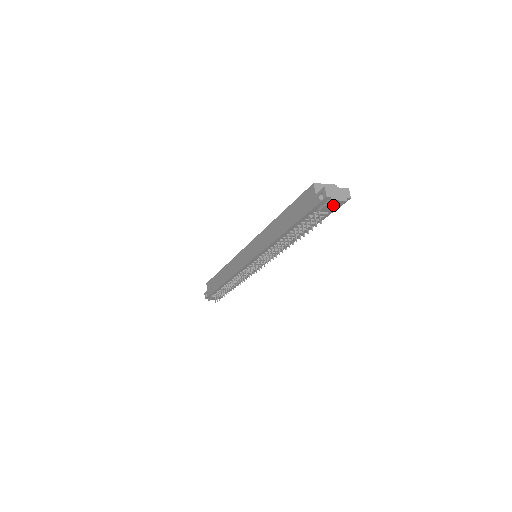
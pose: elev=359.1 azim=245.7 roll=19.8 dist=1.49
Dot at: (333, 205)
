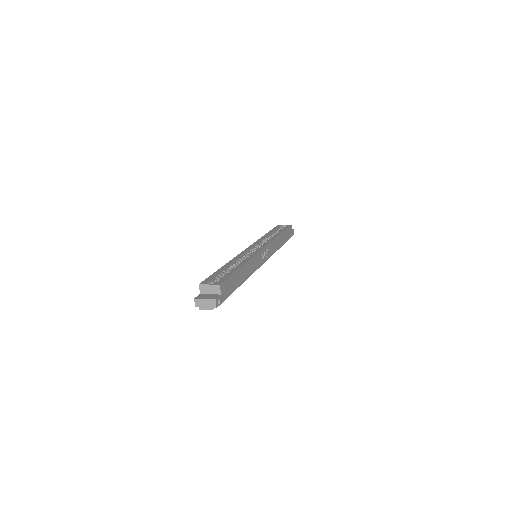
Dot at: occluded
